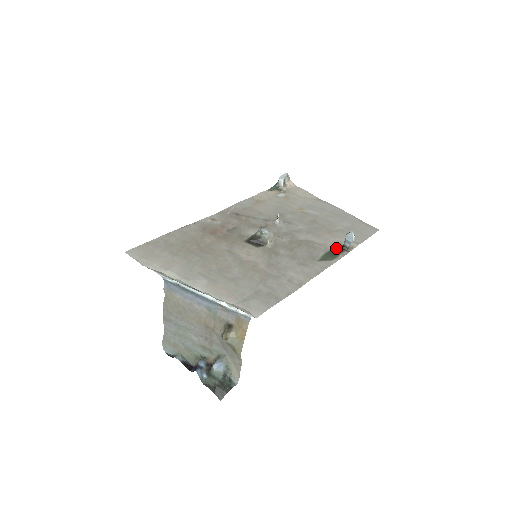
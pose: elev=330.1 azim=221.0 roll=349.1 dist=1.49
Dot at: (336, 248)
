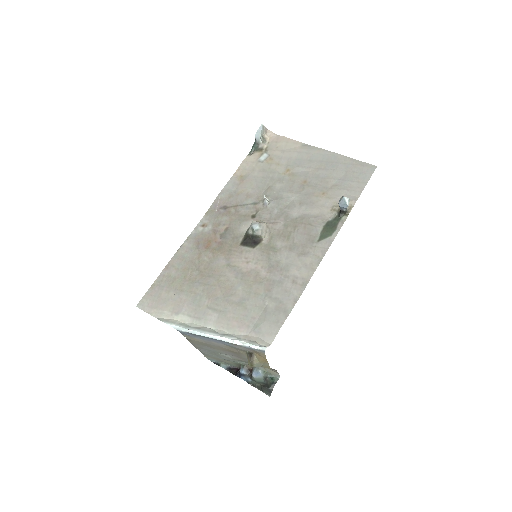
Dot at: (333, 215)
